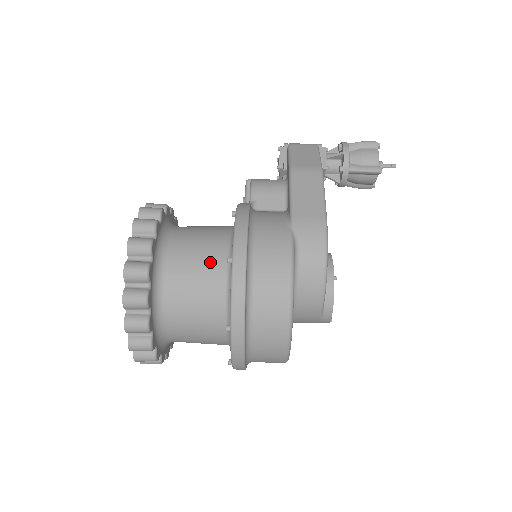
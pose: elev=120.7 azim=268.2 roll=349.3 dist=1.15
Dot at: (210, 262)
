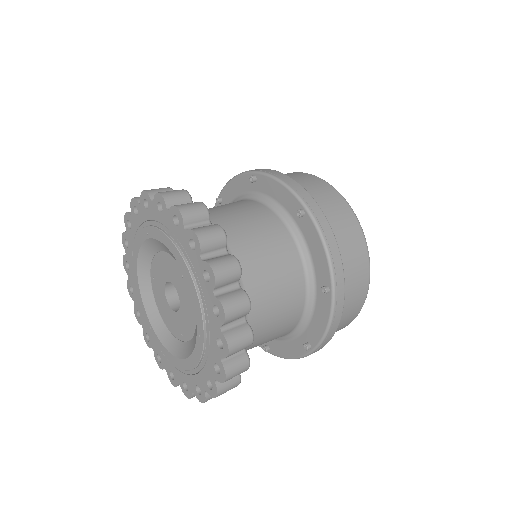
Dot at: (233, 203)
